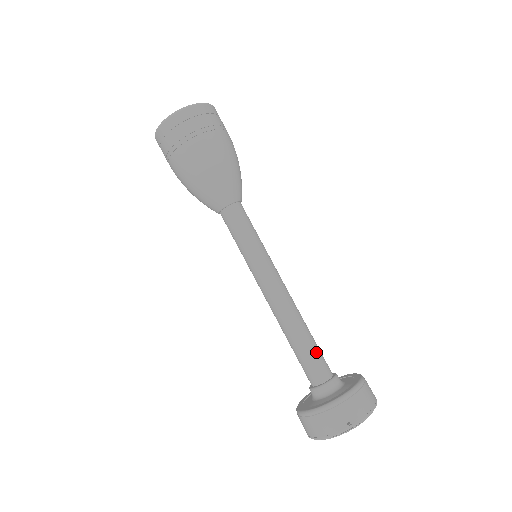
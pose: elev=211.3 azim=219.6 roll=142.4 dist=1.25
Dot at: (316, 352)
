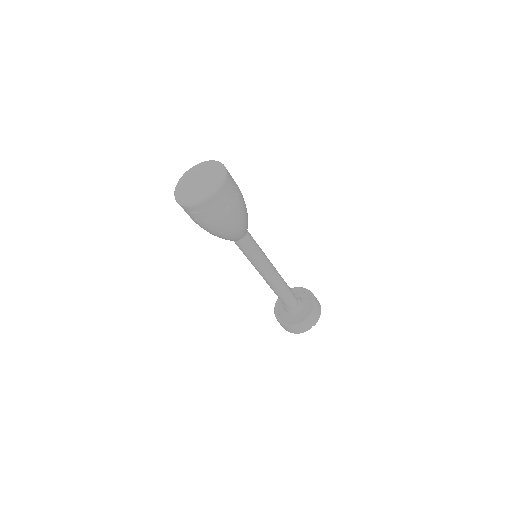
Dot at: (292, 294)
